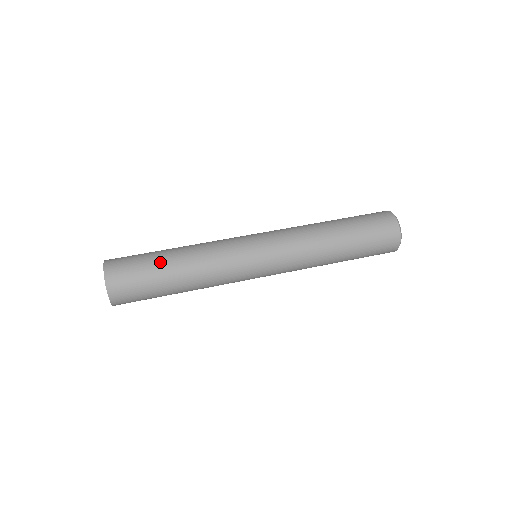
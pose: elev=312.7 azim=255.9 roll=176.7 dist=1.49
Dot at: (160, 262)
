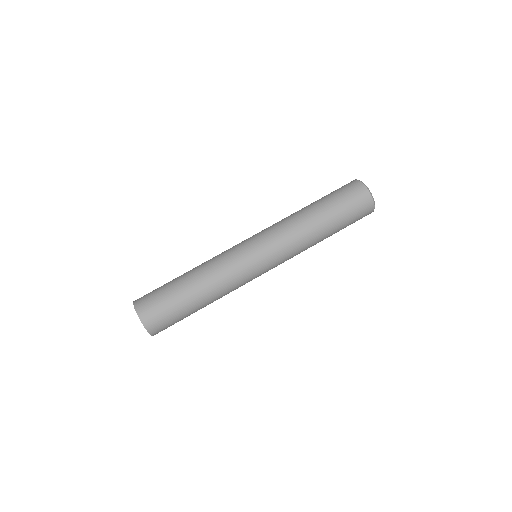
Dot at: (177, 286)
